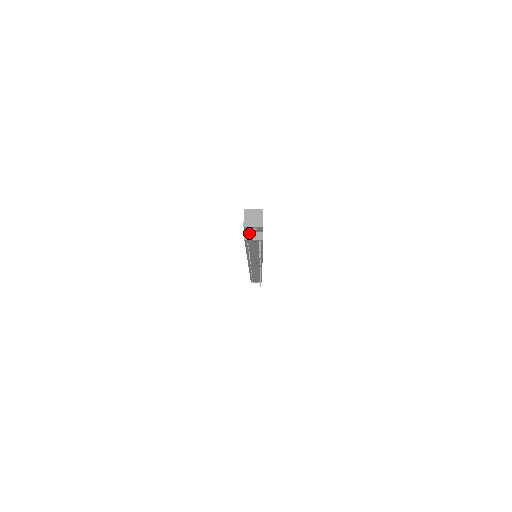
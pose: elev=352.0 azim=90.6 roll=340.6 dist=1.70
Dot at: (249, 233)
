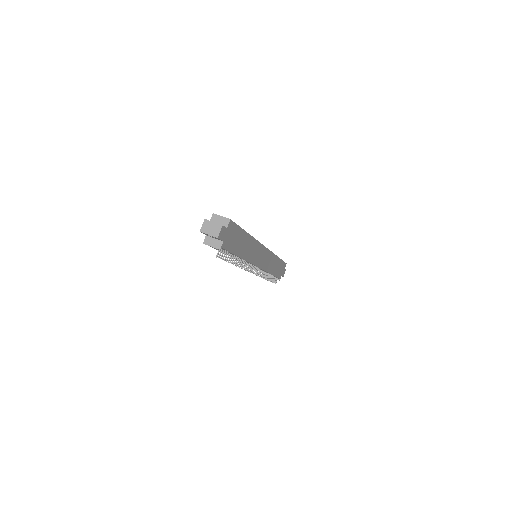
Dot at: (210, 238)
